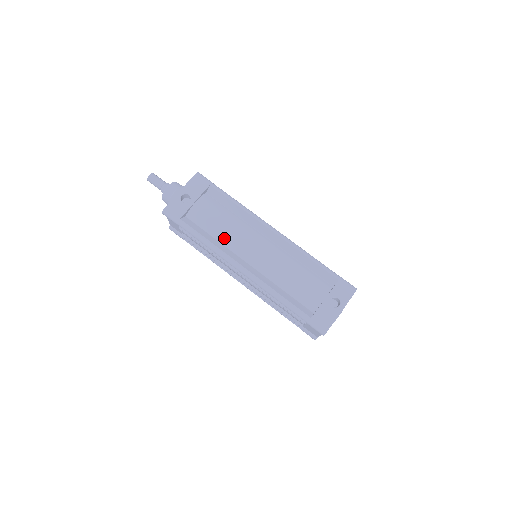
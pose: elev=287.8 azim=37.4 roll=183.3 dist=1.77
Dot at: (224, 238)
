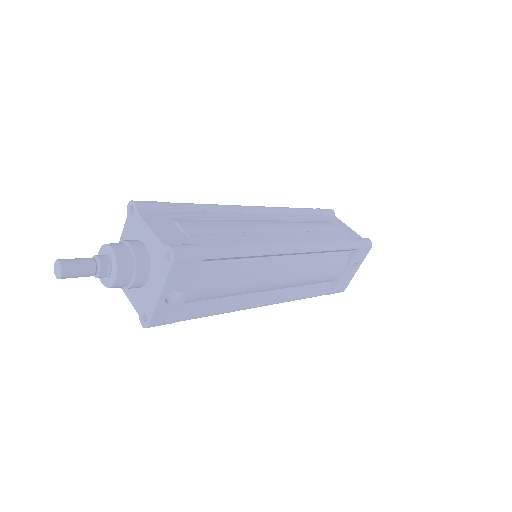
Dot at: (236, 293)
